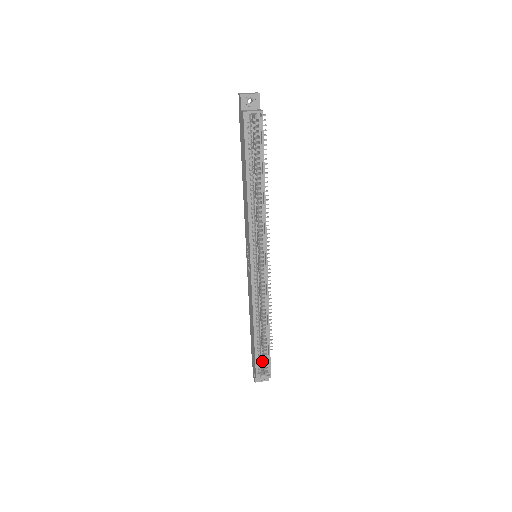
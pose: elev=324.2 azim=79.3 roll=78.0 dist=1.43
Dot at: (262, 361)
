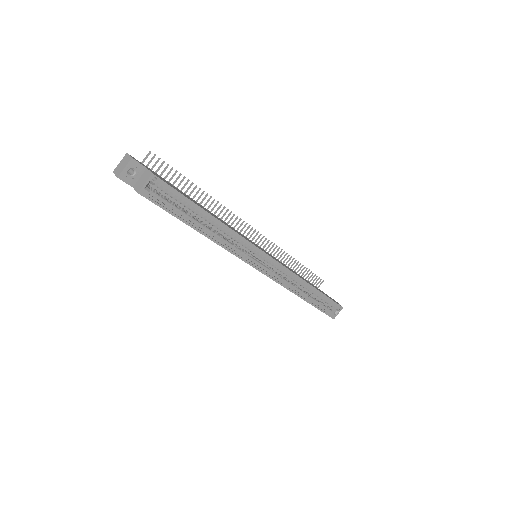
Dot at: occluded
